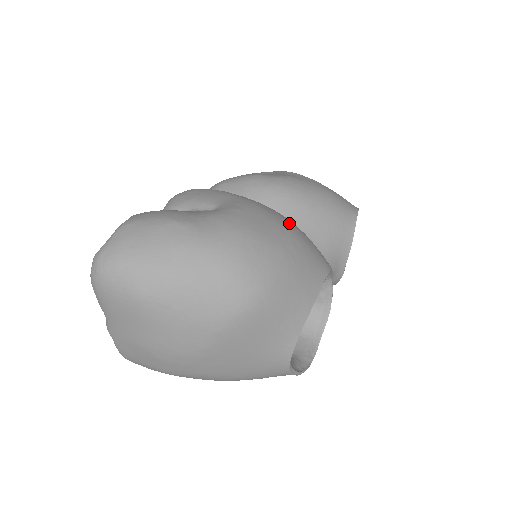
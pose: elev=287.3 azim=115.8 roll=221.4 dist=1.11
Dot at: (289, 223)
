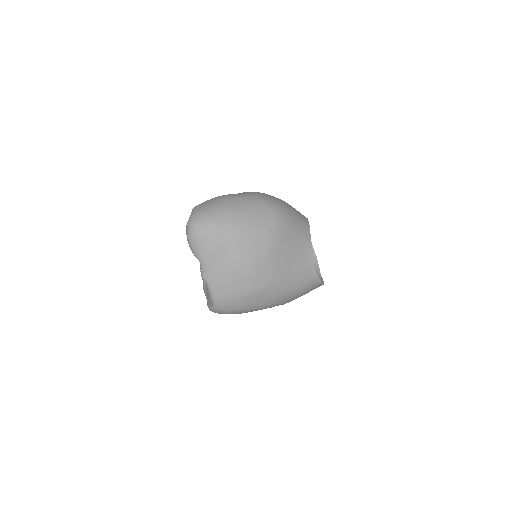
Dot at: occluded
